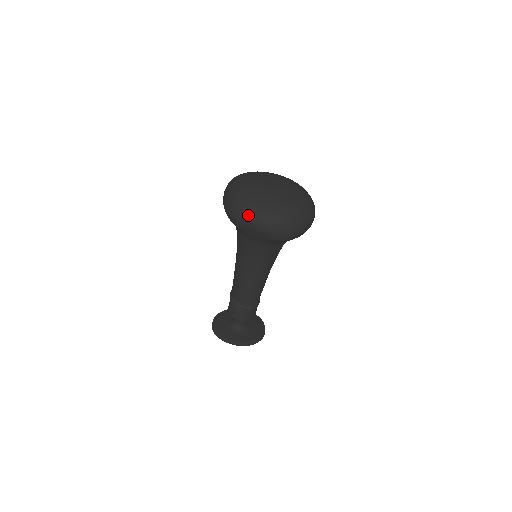
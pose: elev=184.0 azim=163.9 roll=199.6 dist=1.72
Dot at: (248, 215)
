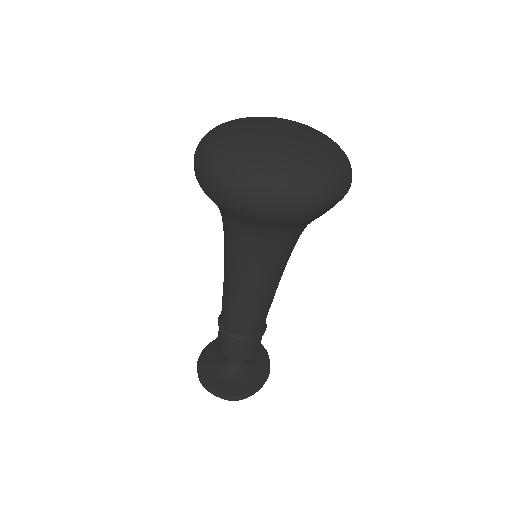
Dot at: (333, 187)
